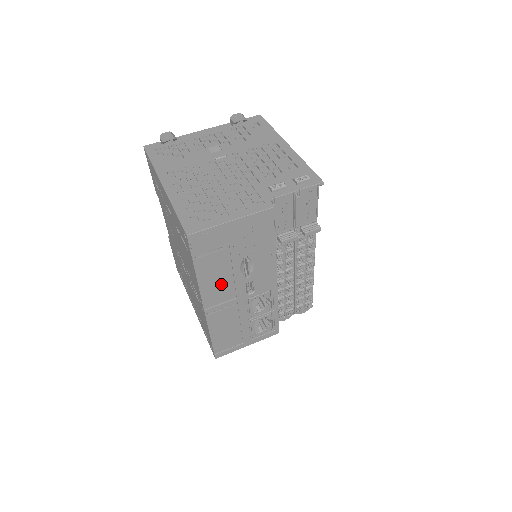
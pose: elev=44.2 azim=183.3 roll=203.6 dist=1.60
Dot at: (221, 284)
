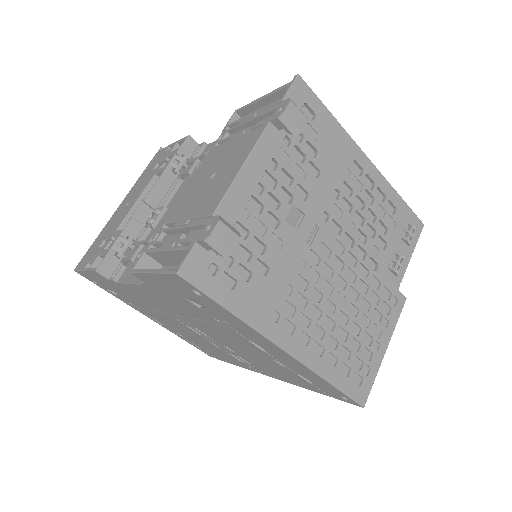
Dot at: occluded
